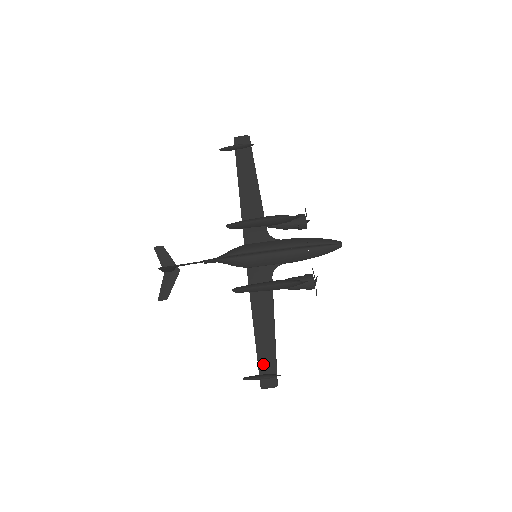
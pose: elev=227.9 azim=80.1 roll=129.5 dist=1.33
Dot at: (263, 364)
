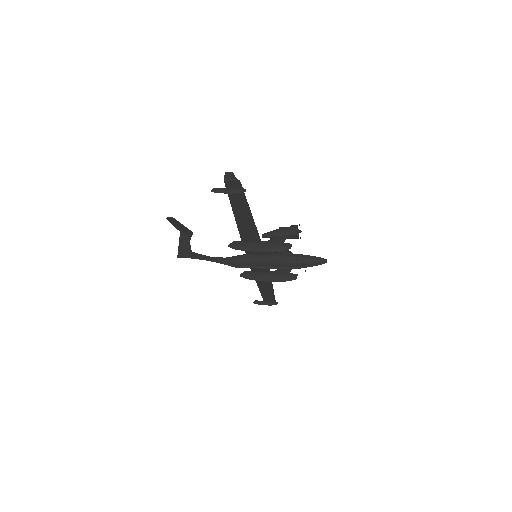
Dot at: (266, 298)
